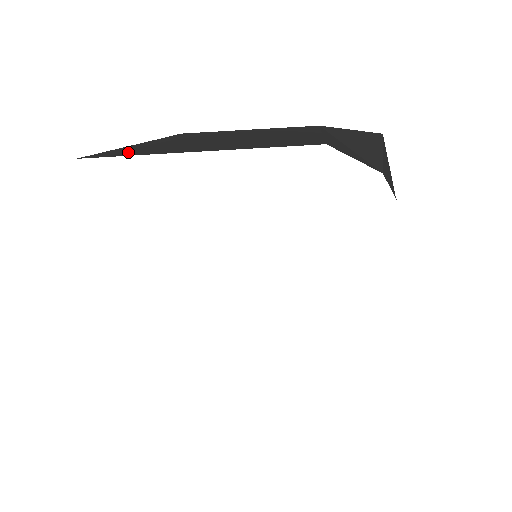
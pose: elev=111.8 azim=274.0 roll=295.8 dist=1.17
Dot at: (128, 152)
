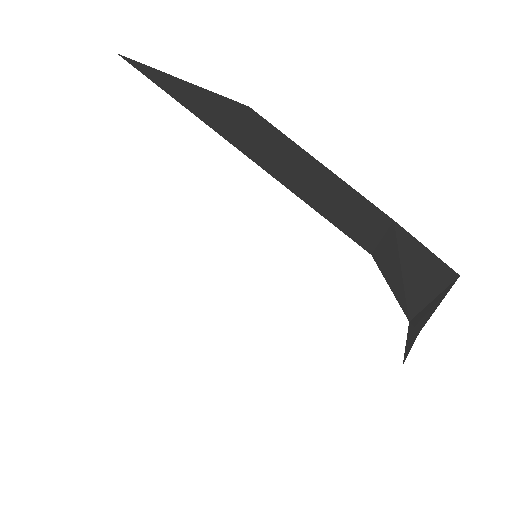
Dot at: (173, 88)
